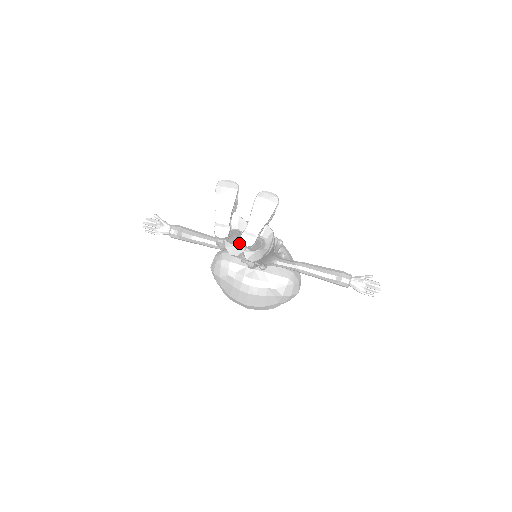
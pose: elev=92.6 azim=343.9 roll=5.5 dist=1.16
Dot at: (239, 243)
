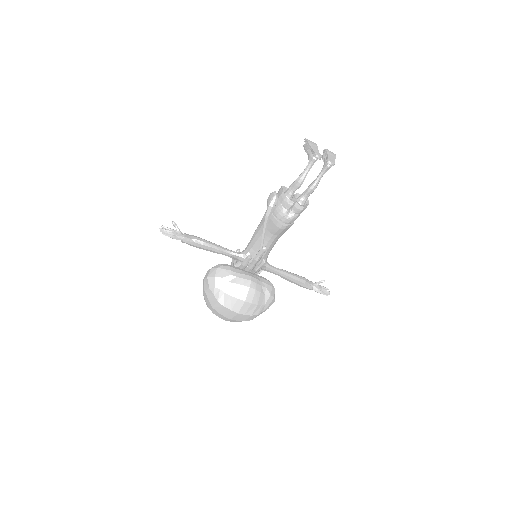
Dot at: (291, 198)
